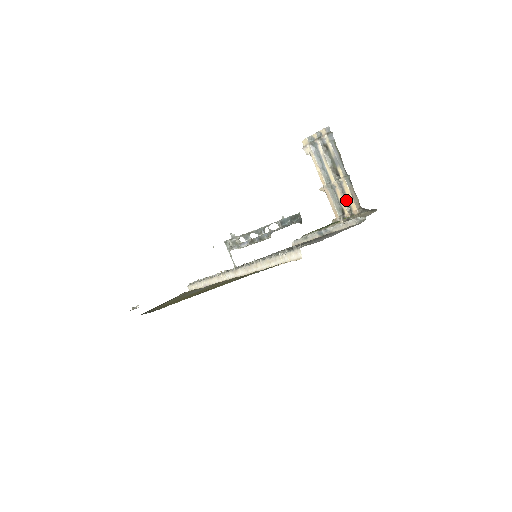
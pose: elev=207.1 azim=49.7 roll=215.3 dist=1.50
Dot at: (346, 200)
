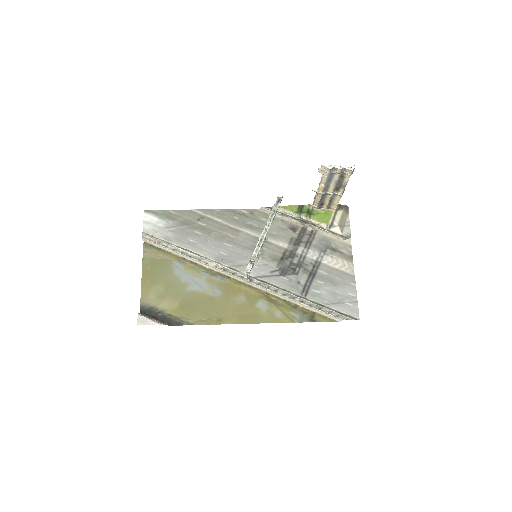
Dot at: (331, 201)
